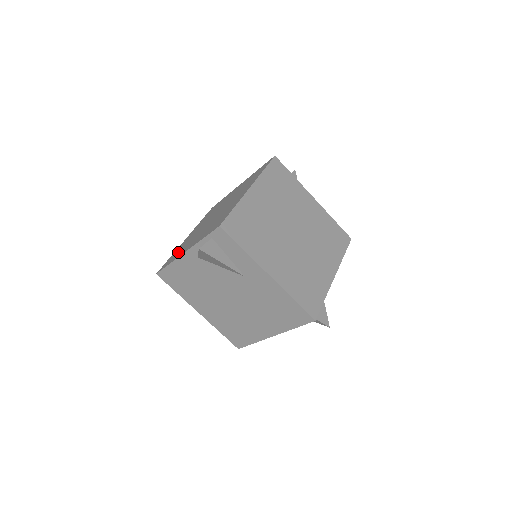
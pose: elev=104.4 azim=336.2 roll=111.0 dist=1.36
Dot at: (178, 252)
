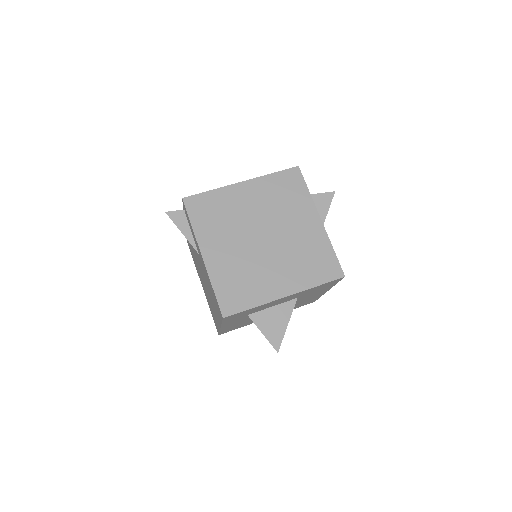
Dot at: occluded
